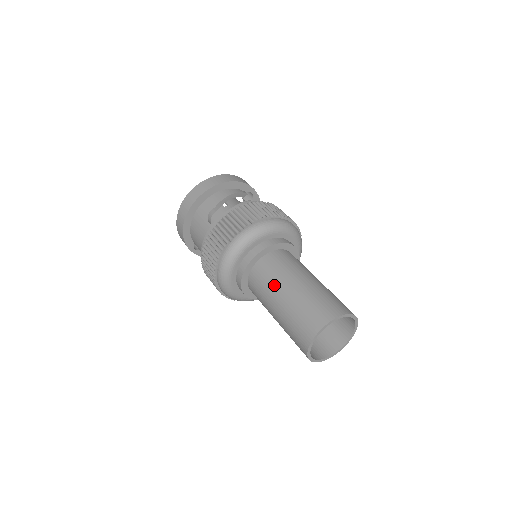
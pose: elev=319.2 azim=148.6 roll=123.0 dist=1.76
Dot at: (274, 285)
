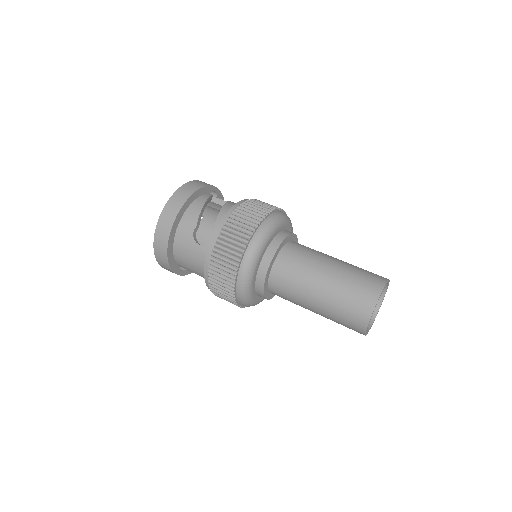
Dot at: (304, 283)
